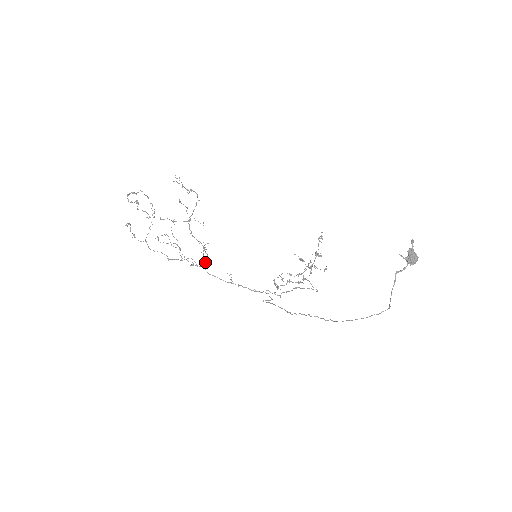
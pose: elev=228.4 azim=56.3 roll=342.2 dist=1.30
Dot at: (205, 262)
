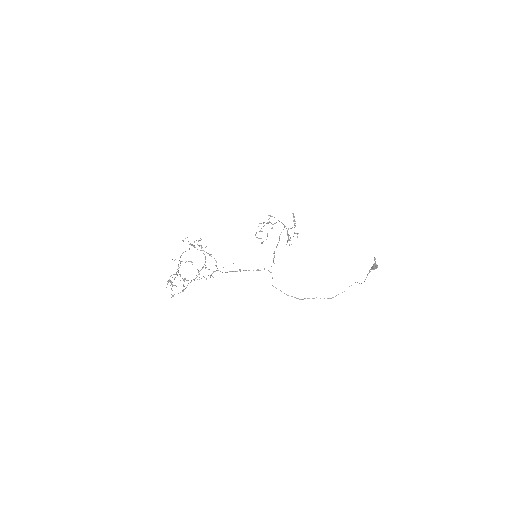
Dot at: occluded
